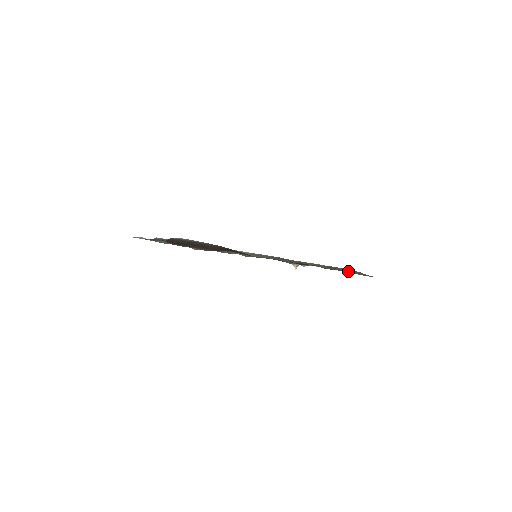
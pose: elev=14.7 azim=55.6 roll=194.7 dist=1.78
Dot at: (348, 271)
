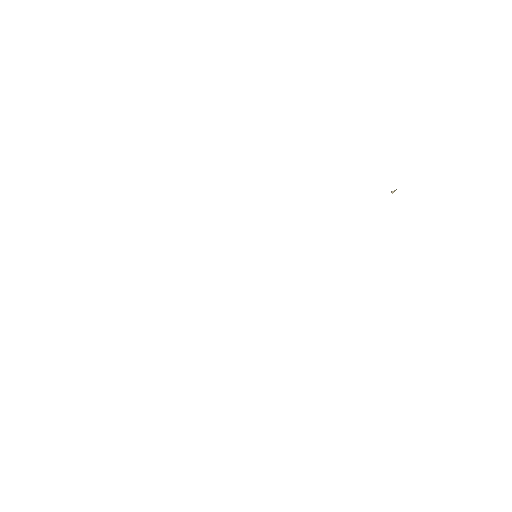
Dot at: occluded
